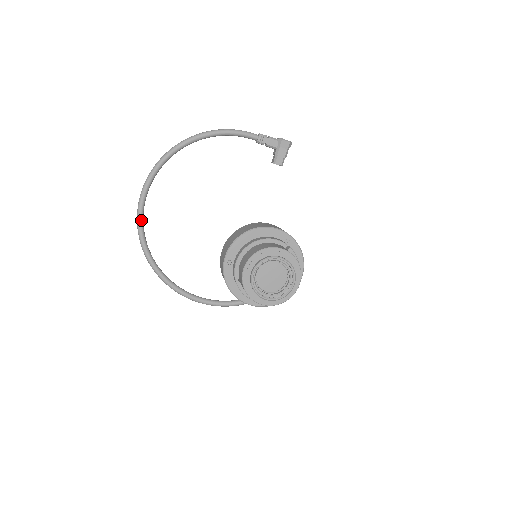
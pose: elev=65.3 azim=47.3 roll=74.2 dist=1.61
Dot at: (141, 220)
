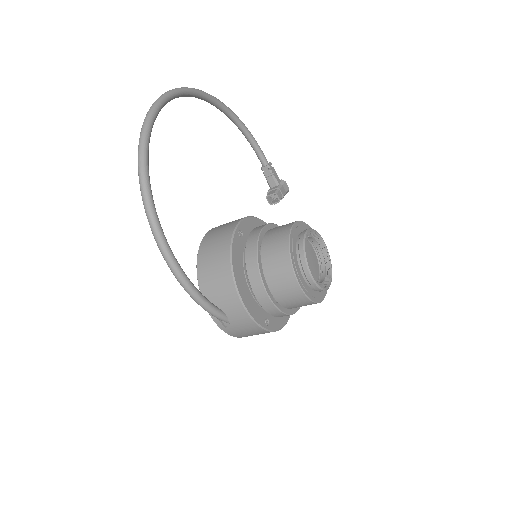
Dot at: (159, 109)
